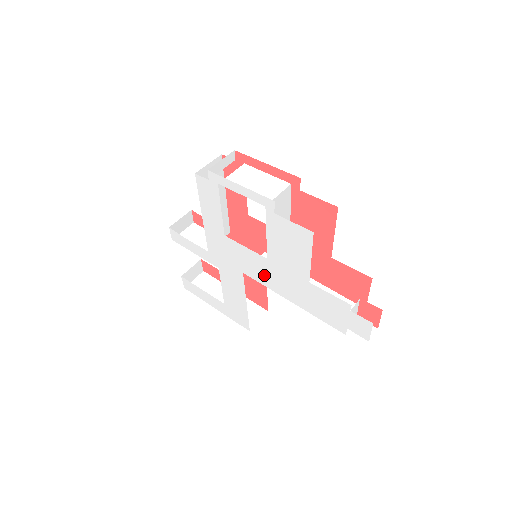
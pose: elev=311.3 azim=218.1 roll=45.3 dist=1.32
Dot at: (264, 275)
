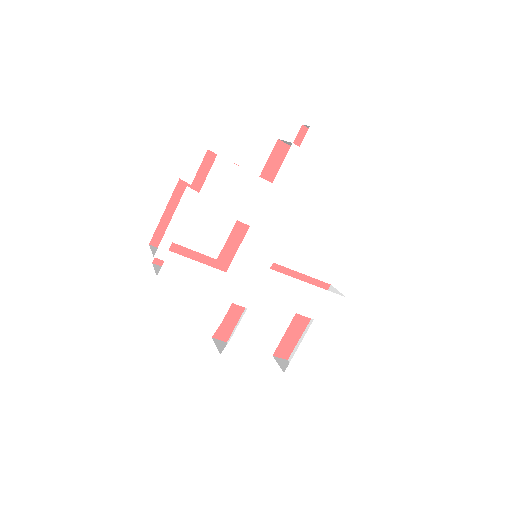
Dot at: (270, 240)
